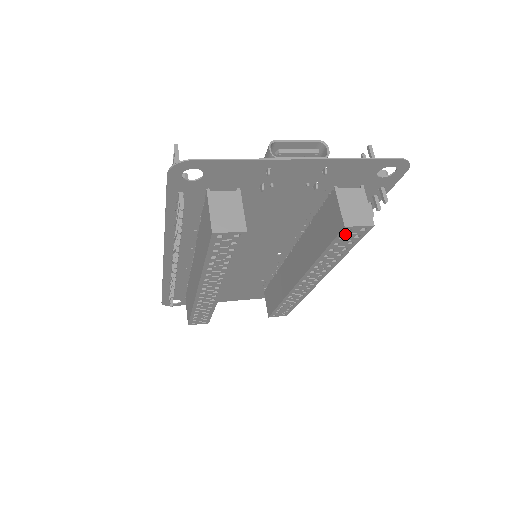
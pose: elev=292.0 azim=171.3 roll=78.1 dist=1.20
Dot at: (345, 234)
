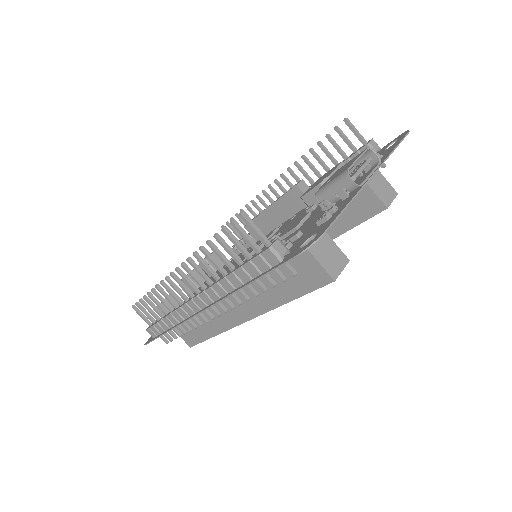
Dot at: (378, 211)
